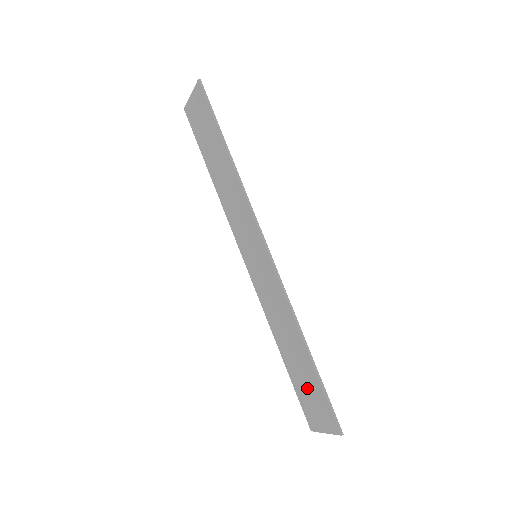
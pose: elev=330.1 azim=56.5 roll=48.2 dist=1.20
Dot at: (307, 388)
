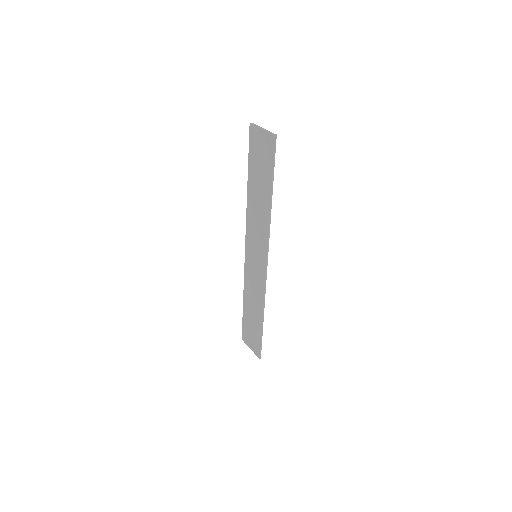
Dot at: (251, 328)
